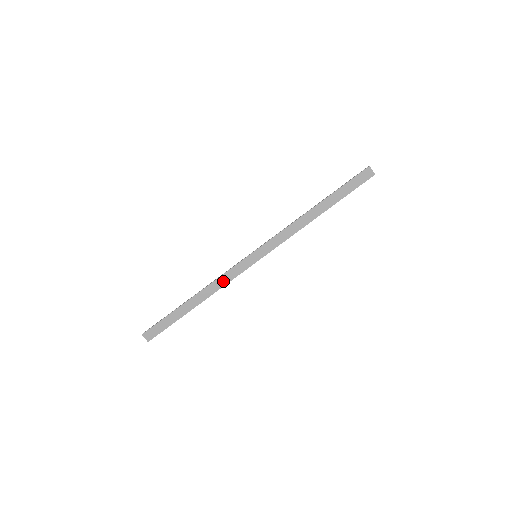
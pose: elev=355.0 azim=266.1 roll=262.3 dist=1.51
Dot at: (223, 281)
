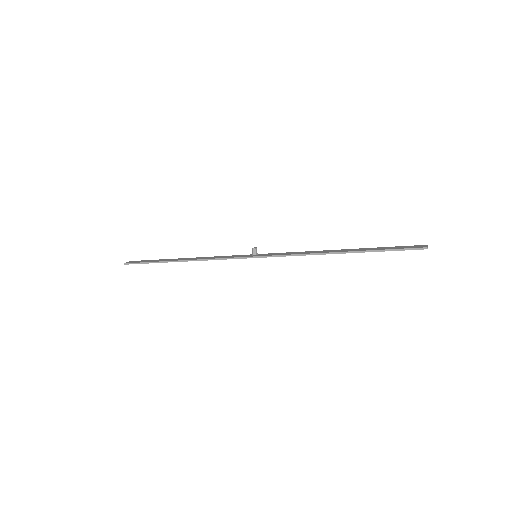
Dot at: occluded
